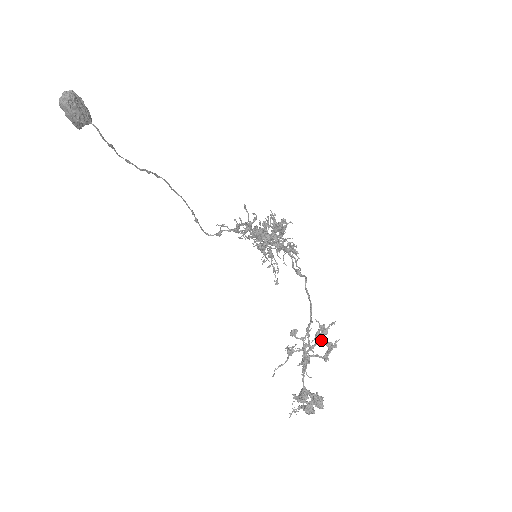
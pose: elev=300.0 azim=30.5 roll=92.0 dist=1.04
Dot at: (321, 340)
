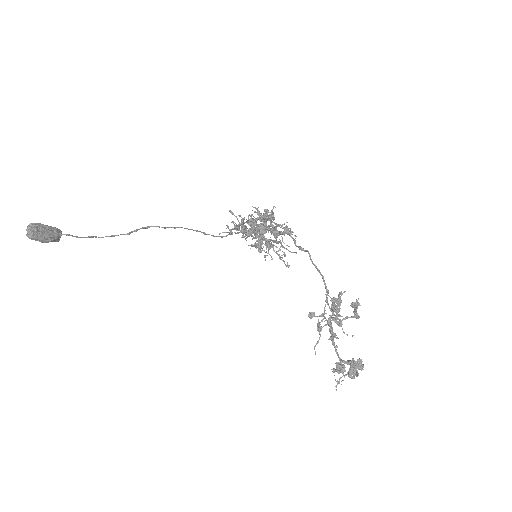
Dot at: (338, 310)
